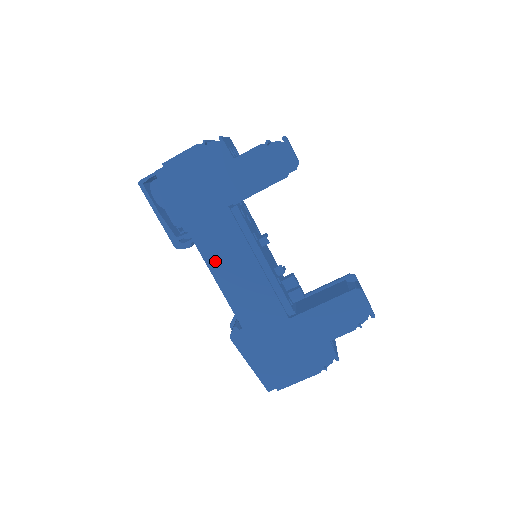
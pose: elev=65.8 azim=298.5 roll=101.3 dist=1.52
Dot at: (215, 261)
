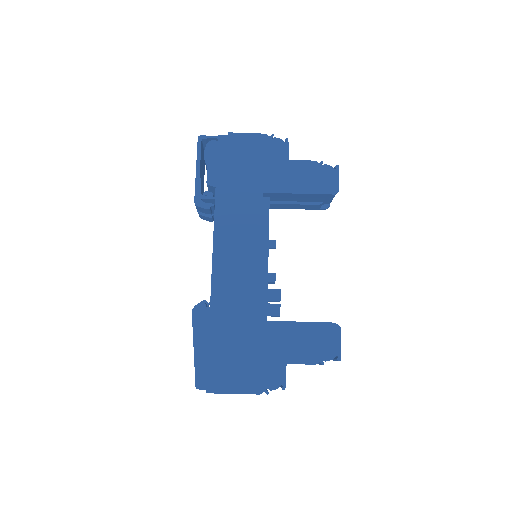
Dot at: (223, 231)
